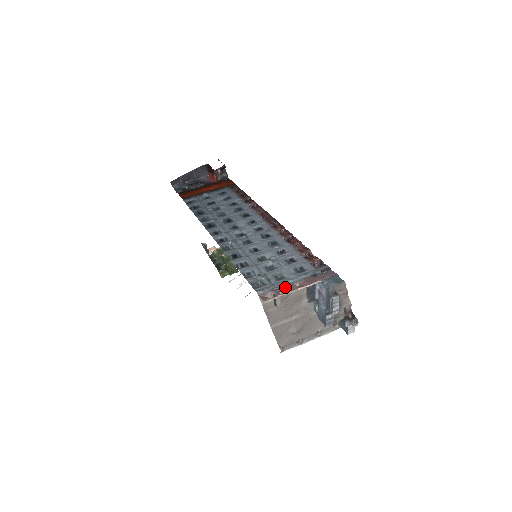
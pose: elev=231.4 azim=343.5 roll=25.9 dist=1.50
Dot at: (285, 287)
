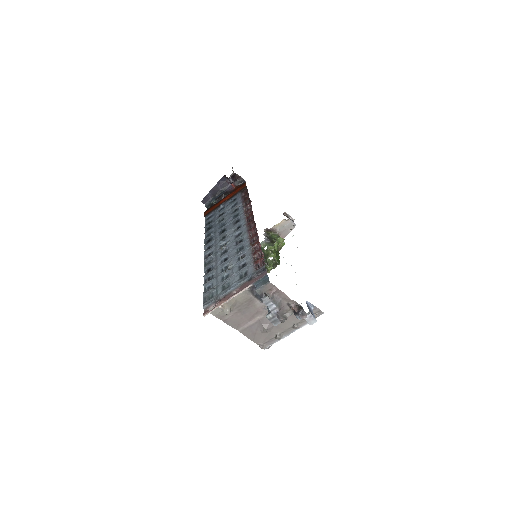
Dot at: (224, 297)
